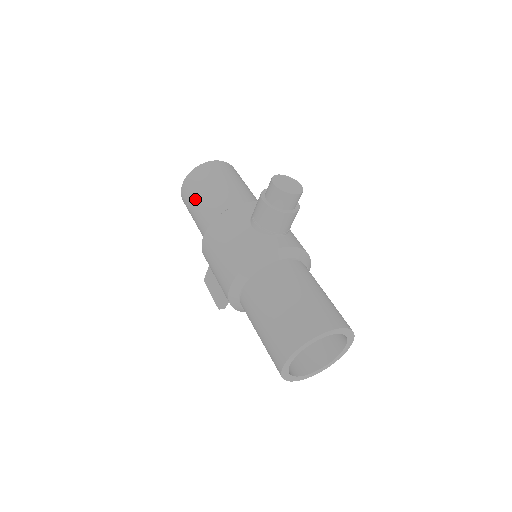
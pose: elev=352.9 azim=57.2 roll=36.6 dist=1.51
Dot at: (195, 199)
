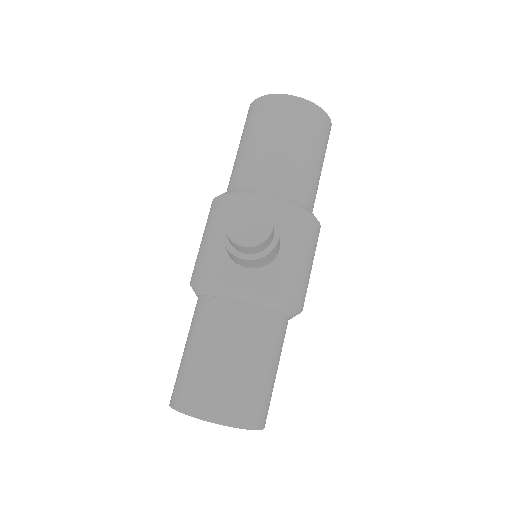
Dot at: (239, 144)
